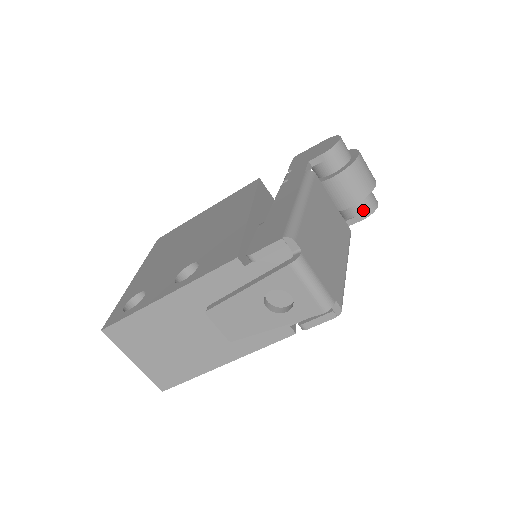
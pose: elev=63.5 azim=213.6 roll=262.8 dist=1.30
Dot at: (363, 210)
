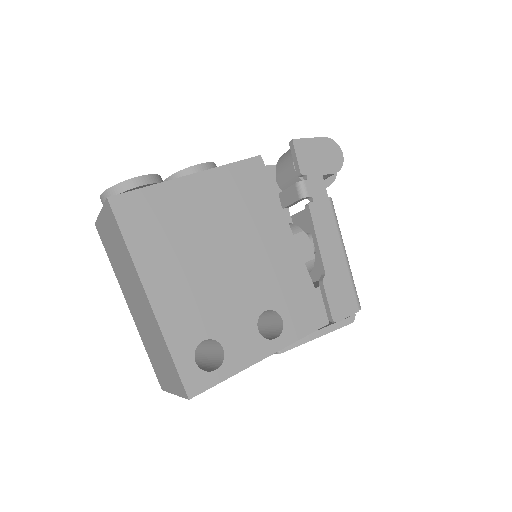
Dot at: occluded
